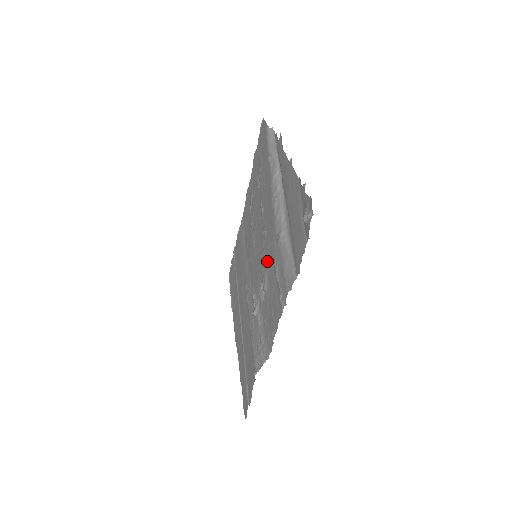
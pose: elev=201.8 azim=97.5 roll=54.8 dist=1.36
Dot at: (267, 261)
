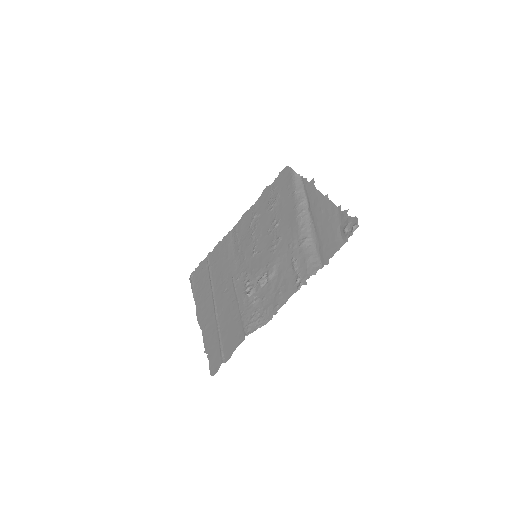
Dot at: (279, 257)
